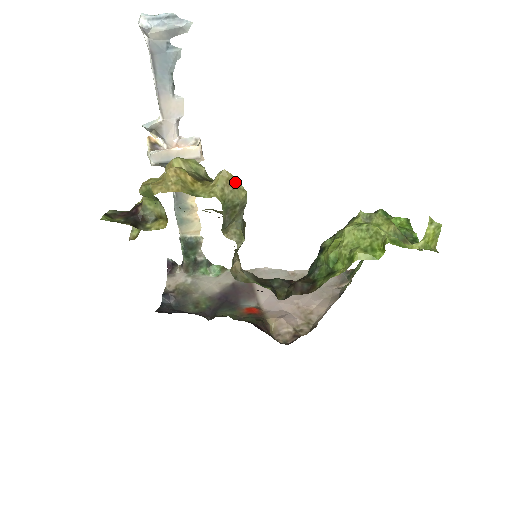
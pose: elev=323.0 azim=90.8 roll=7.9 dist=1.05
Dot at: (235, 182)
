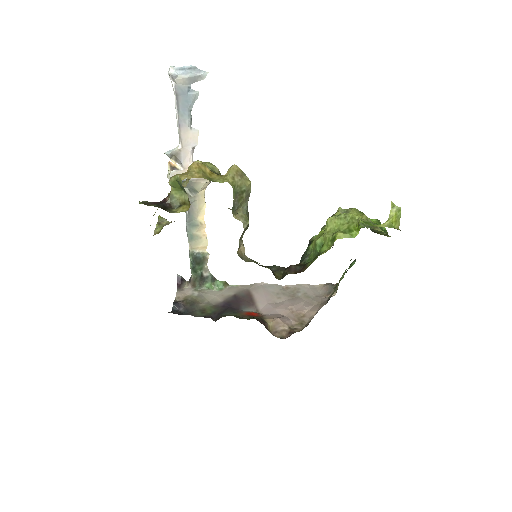
Dot at: (242, 174)
